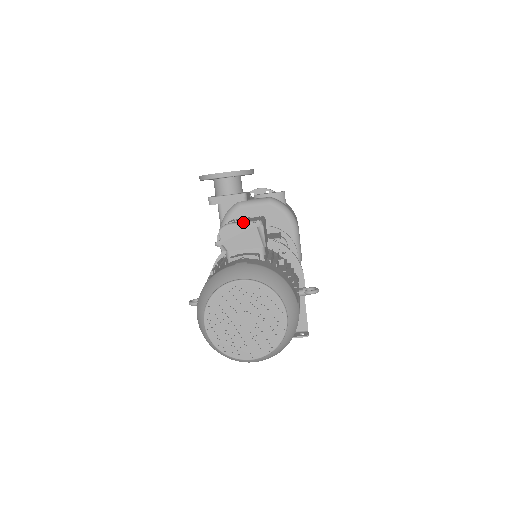
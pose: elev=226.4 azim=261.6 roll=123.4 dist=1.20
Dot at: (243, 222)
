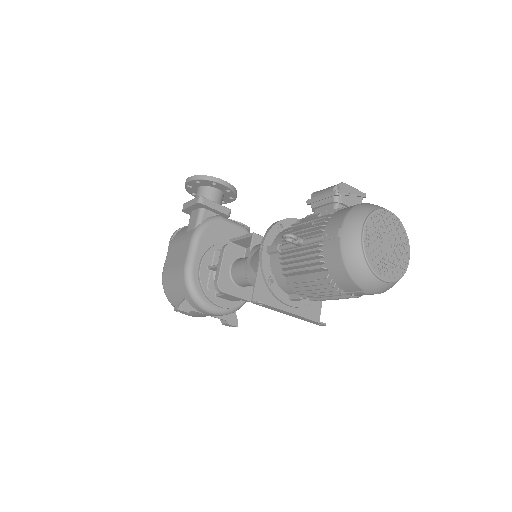
Dot at: (355, 188)
